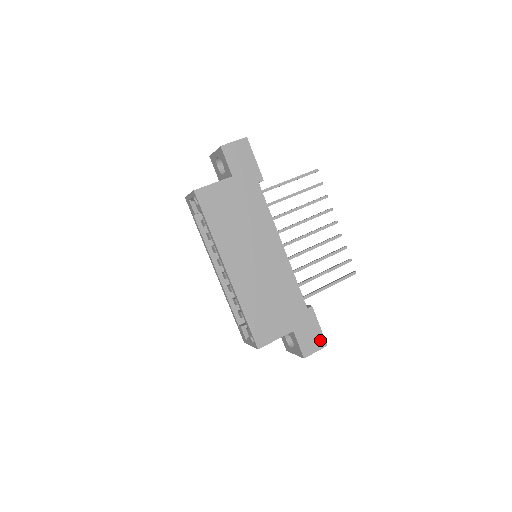
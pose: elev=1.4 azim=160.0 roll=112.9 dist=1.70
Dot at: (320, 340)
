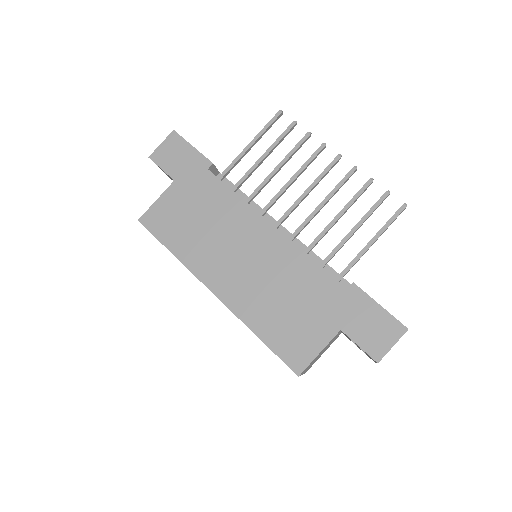
Dot at: (391, 326)
